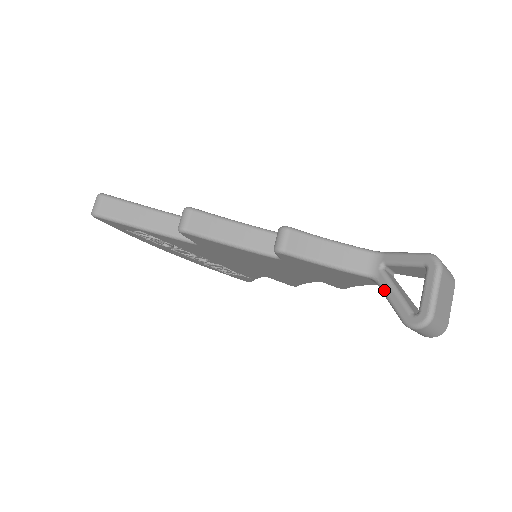
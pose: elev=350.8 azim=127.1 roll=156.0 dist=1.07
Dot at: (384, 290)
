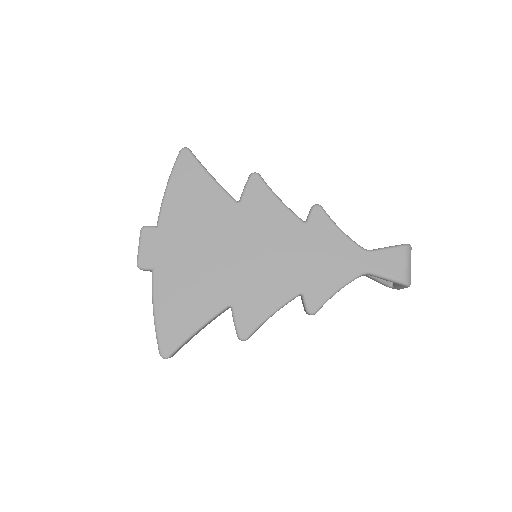
Dot at: occluded
